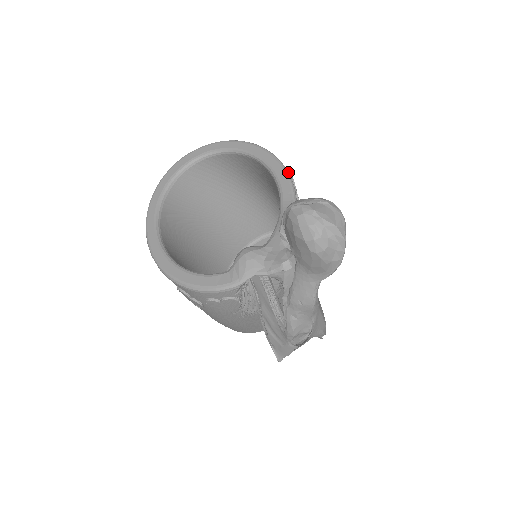
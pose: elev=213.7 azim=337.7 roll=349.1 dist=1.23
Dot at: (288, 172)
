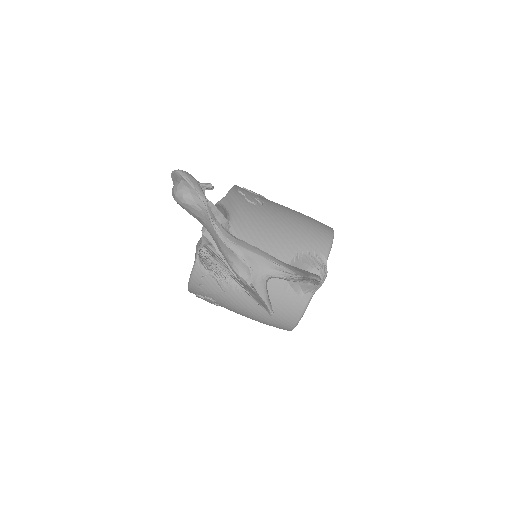
Dot at: (233, 187)
